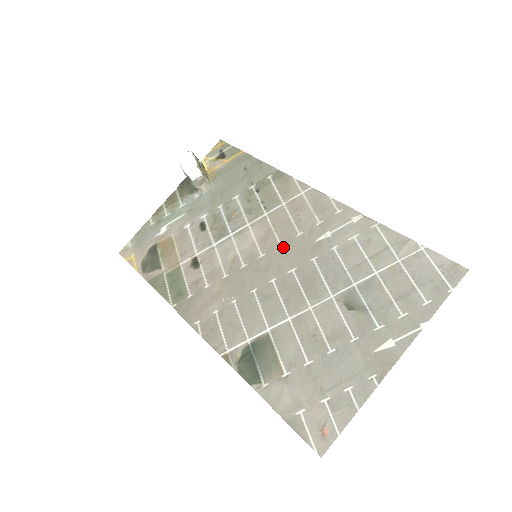
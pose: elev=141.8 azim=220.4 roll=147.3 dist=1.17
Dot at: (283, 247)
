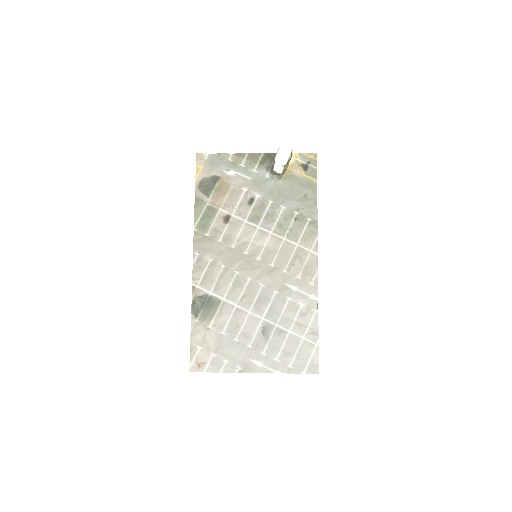
Dot at: (271, 268)
